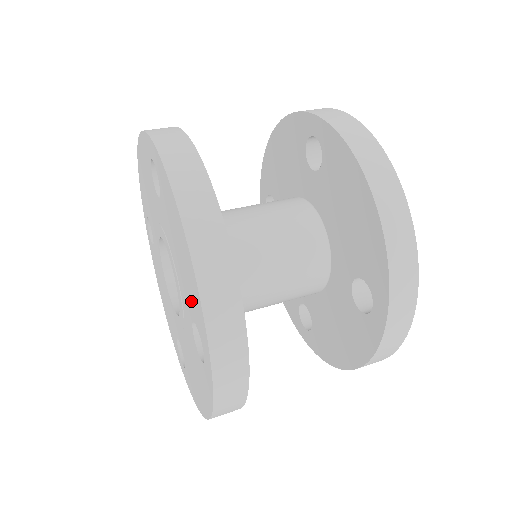
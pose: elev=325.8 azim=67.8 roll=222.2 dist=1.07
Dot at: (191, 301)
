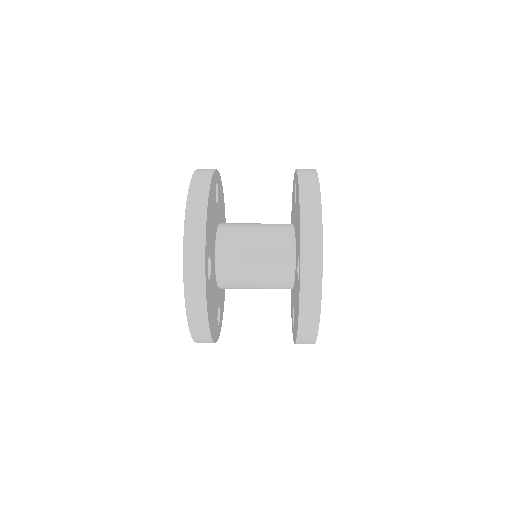
Dot at: occluded
